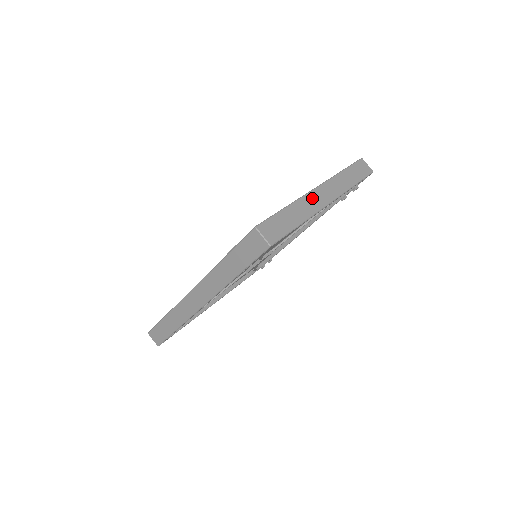
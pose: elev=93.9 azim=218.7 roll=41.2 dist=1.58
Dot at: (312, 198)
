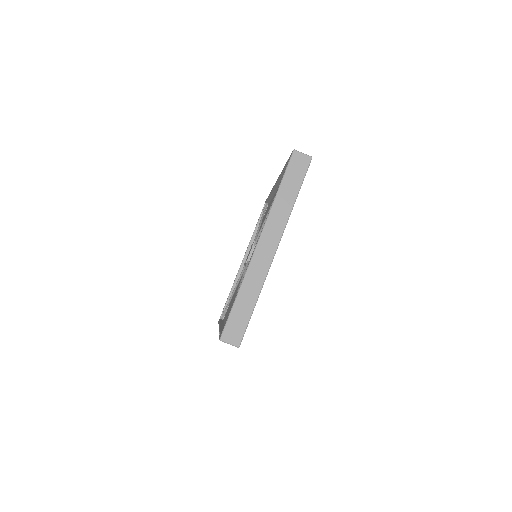
Dot at: (257, 262)
